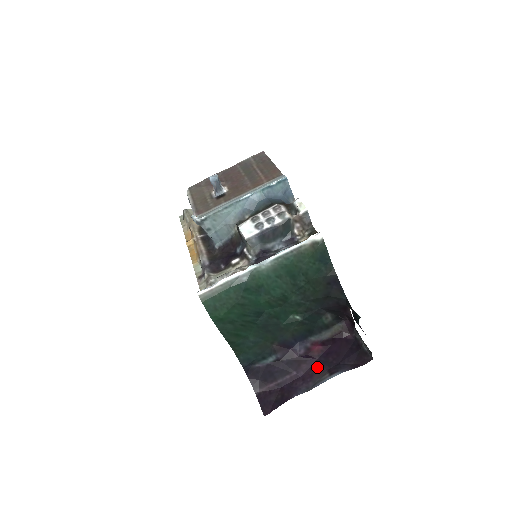
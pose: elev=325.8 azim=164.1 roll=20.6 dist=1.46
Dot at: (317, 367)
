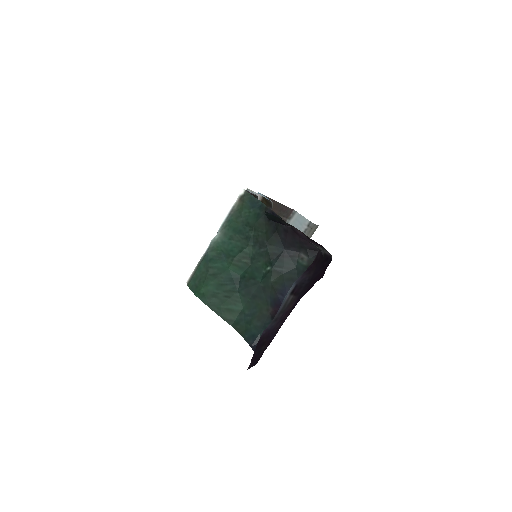
Dot at: (295, 303)
